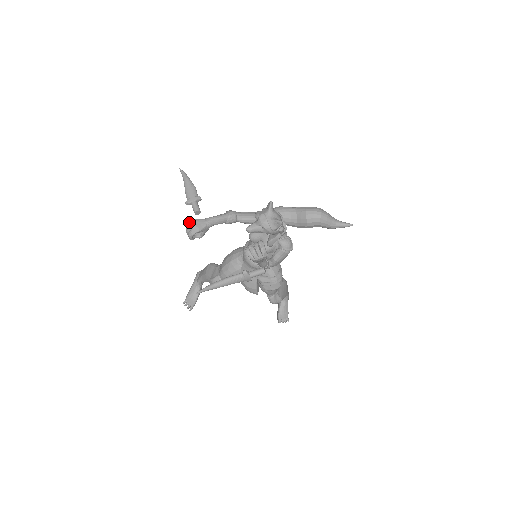
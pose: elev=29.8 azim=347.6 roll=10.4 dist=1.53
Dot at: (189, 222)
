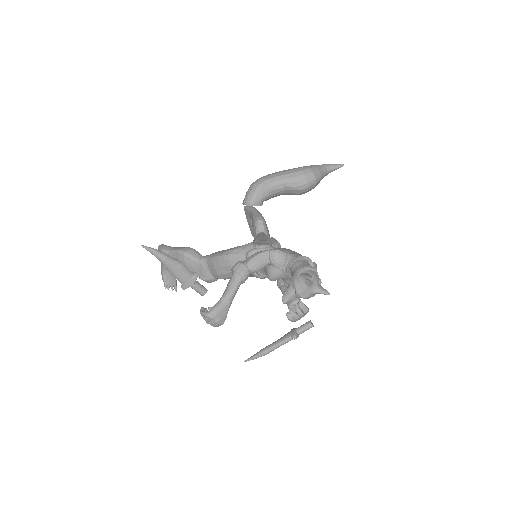
Dot at: (210, 319)
